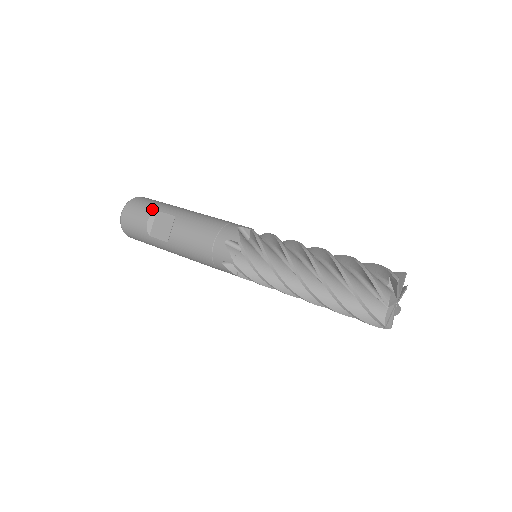
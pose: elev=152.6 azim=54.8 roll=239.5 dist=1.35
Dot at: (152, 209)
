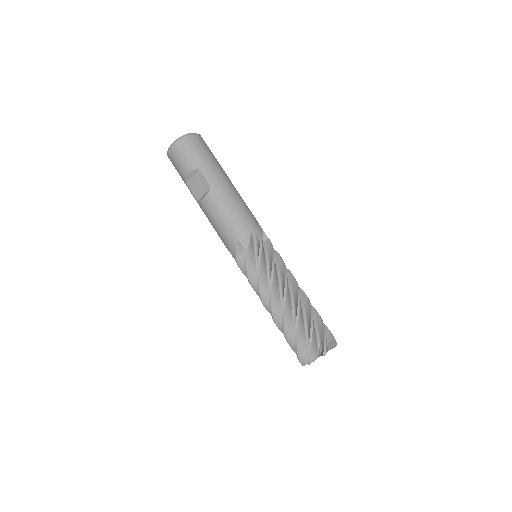
Dot at: (196, 164)
